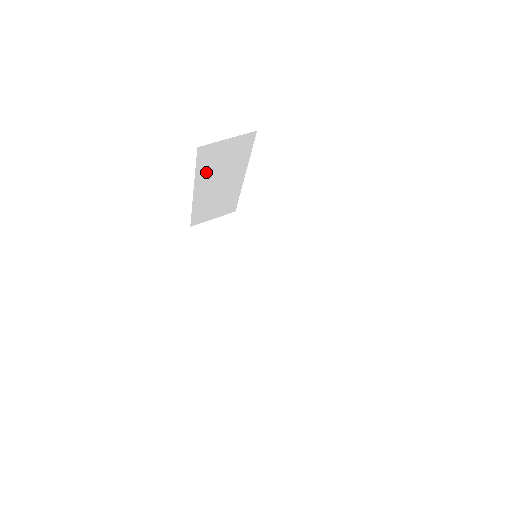
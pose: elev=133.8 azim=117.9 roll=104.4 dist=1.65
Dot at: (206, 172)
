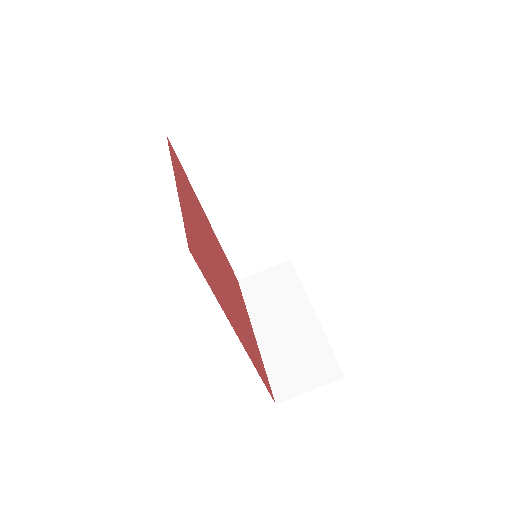
Dot at: occluded
